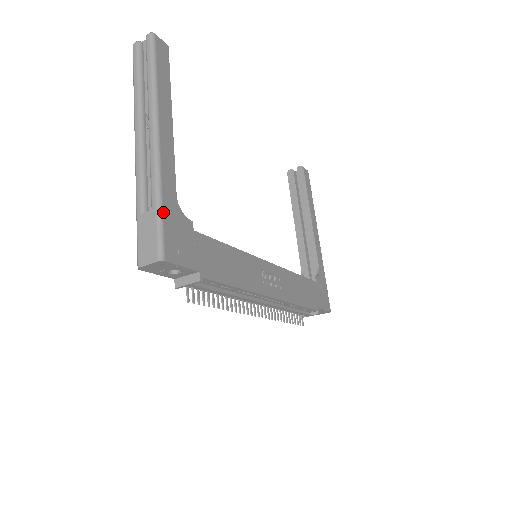
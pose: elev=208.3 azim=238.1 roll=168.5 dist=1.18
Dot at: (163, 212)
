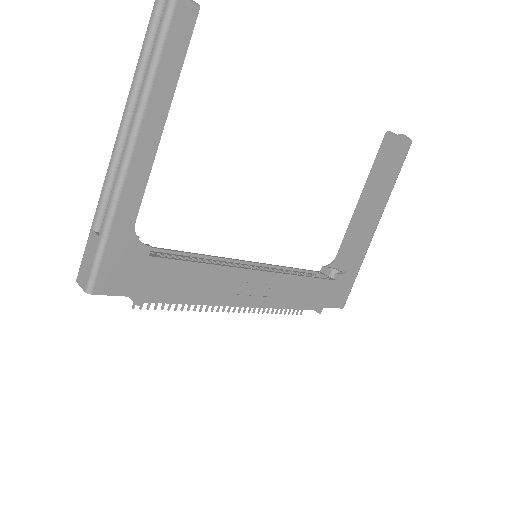
Dot at: (106, 244)
